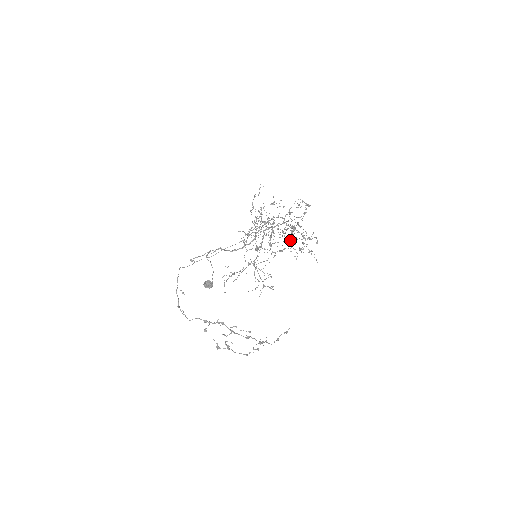
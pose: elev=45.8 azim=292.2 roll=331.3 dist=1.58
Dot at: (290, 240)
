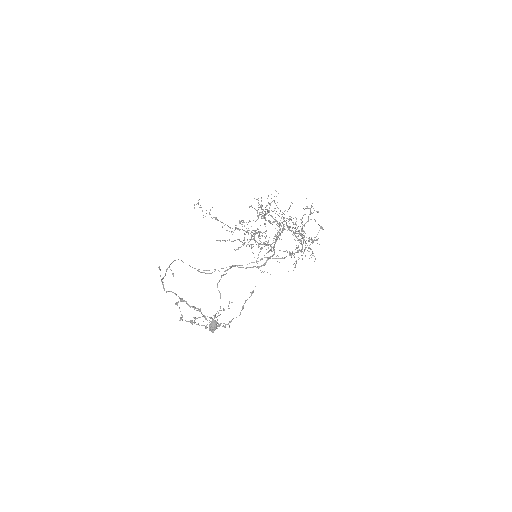
Dot at: occluded
